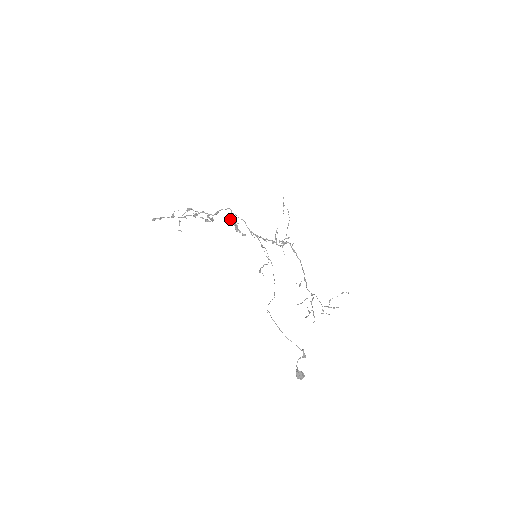
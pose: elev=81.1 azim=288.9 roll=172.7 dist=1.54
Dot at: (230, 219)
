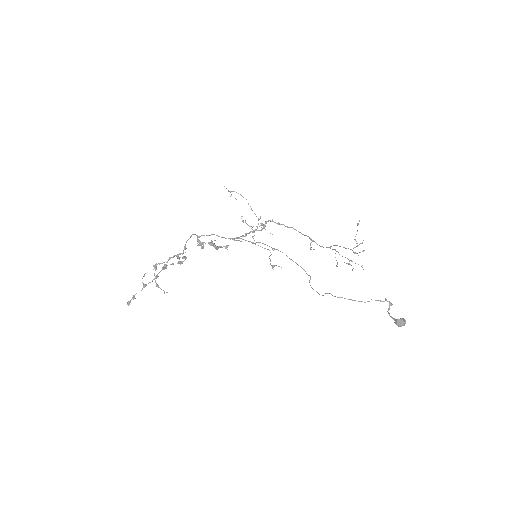
Dot at: (203, 243)
